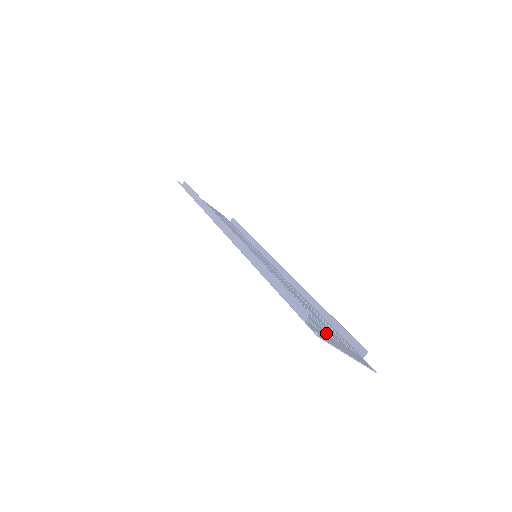
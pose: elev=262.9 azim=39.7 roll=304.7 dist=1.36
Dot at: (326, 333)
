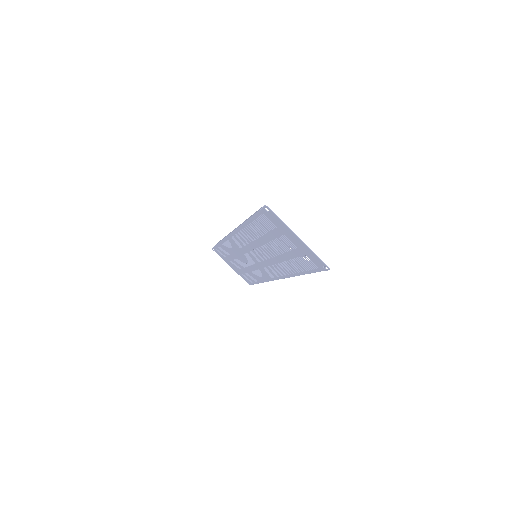
Dot at: (284, 234)
